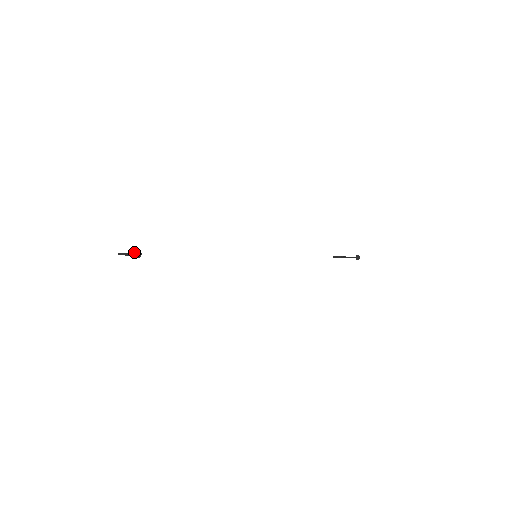
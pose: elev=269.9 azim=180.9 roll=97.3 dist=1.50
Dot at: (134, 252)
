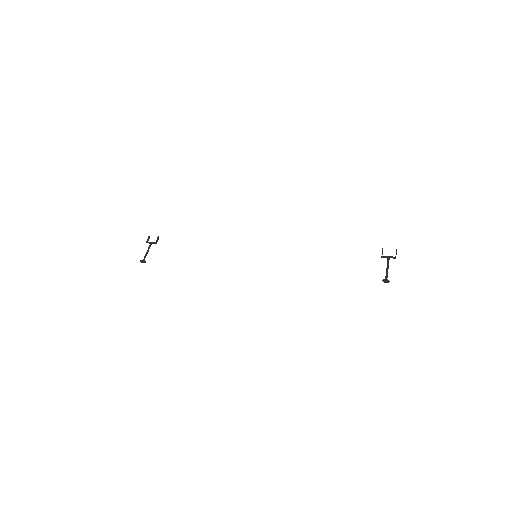
Dot at: (140, 260)
